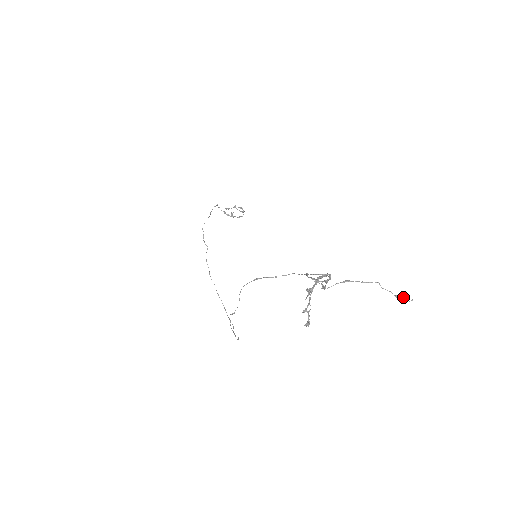
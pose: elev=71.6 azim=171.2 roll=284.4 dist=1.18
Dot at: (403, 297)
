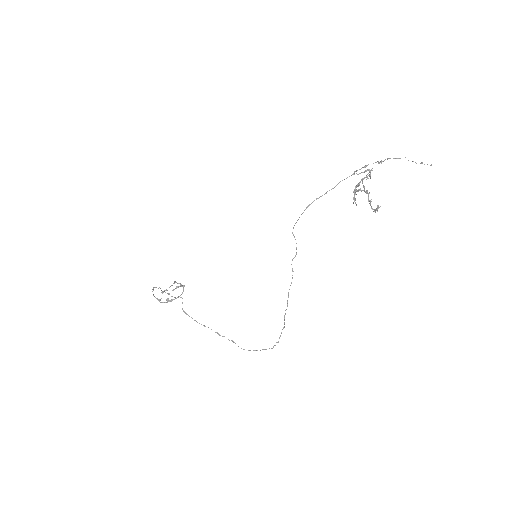
Dot at: occluded
